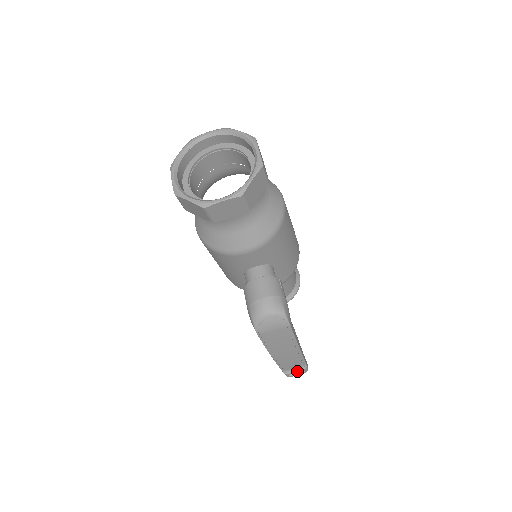
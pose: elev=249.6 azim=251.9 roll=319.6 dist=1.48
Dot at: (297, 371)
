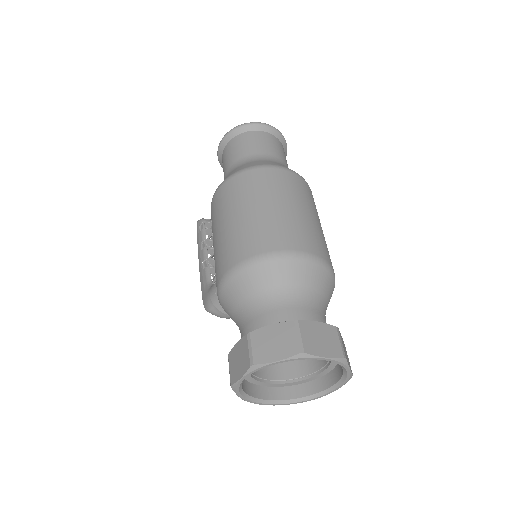
Dot at: occluded
